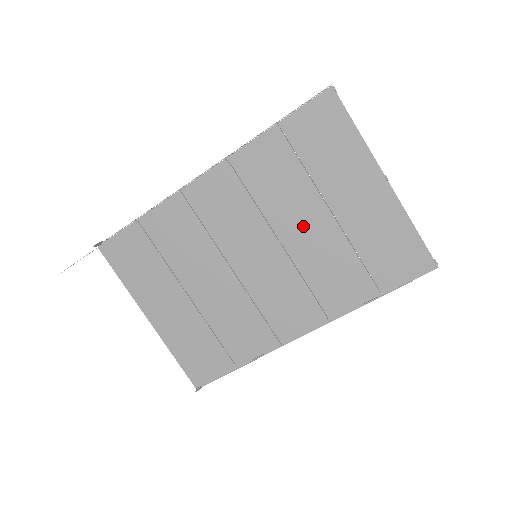
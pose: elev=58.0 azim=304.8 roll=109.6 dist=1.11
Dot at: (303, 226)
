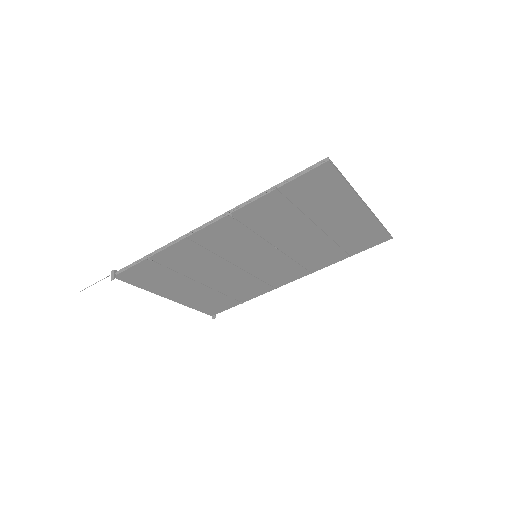
Dot at: (296, 238)
